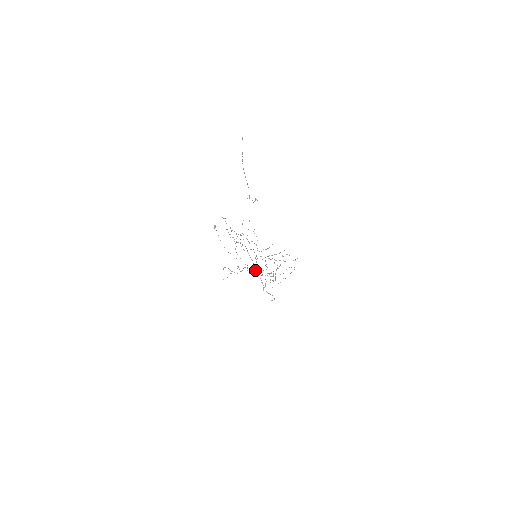
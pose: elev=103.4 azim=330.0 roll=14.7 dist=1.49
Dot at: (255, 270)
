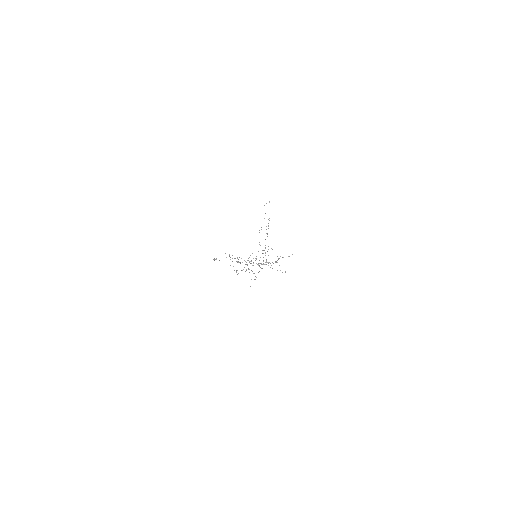
Dot at: (261, 264)
